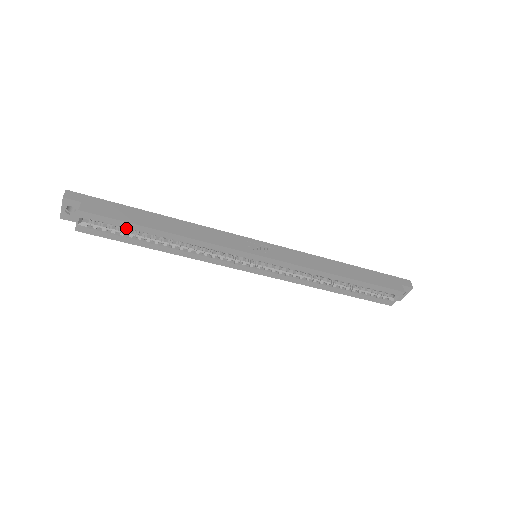
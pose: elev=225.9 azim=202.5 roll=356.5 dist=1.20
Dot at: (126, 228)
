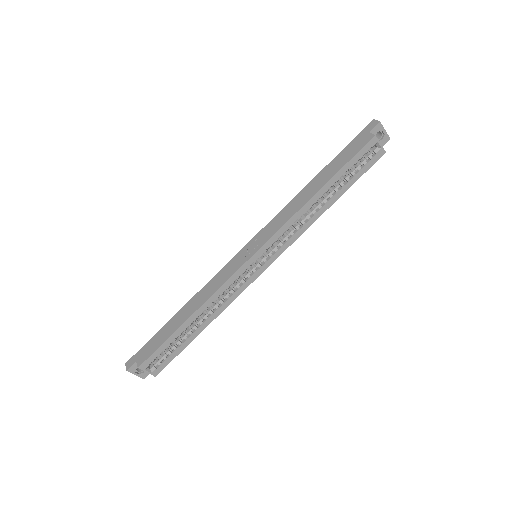
Dot at: (173, 342)
